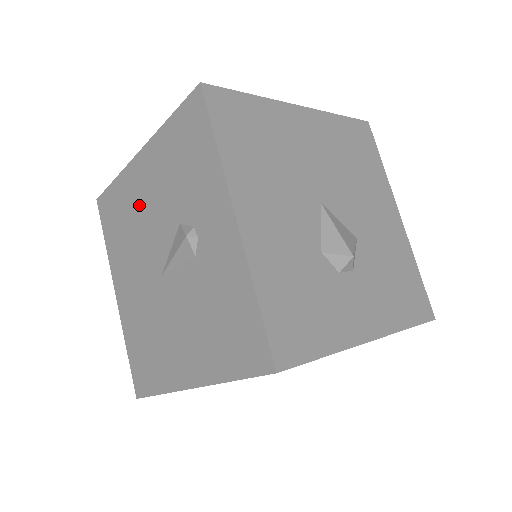
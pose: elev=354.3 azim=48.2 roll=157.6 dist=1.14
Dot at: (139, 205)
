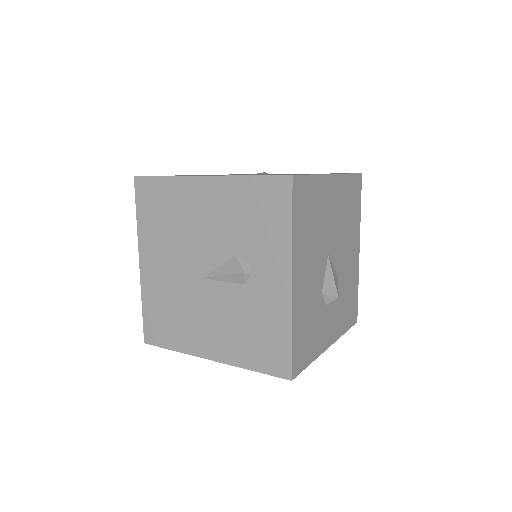
Dot at: (192, 215)
